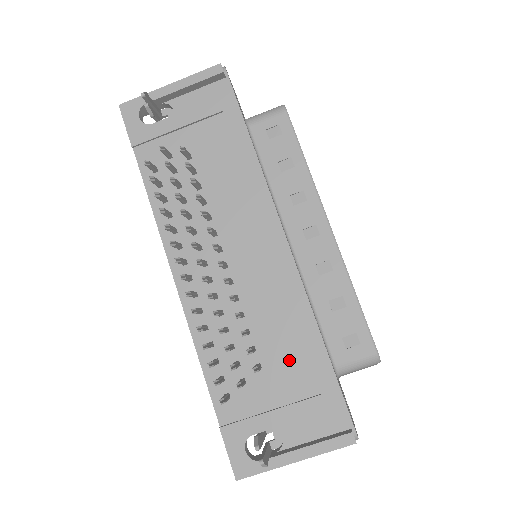
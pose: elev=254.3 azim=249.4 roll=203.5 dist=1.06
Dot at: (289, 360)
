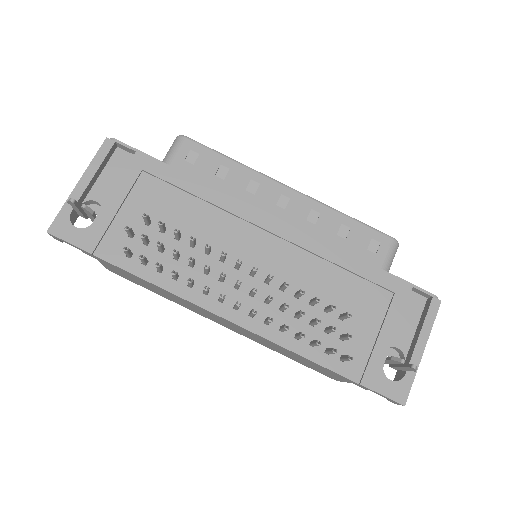
Dot at: (355, 293)
